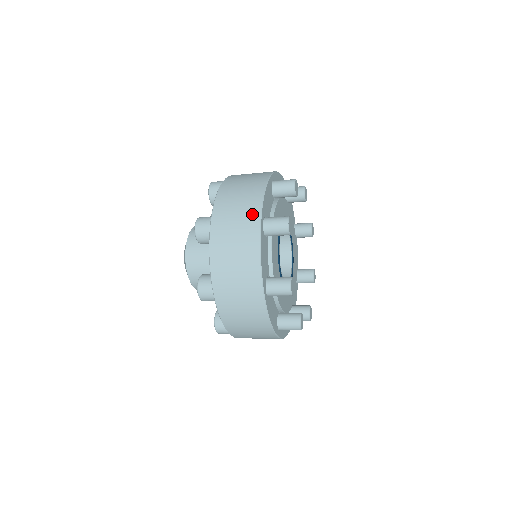
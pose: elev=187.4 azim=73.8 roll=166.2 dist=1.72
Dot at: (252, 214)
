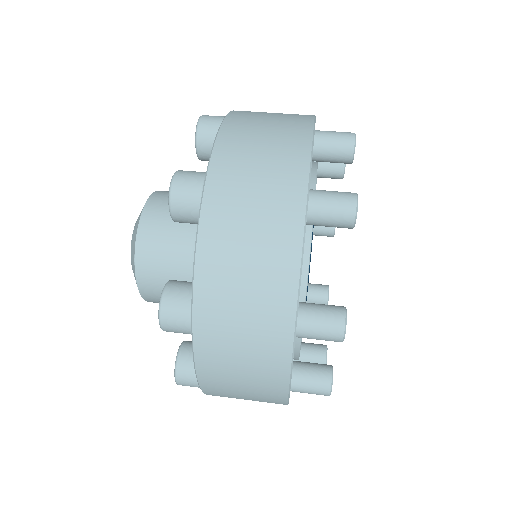
Dot at: (291, 177)
